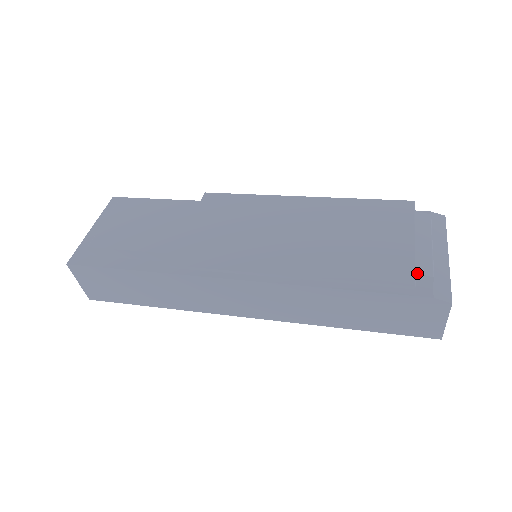
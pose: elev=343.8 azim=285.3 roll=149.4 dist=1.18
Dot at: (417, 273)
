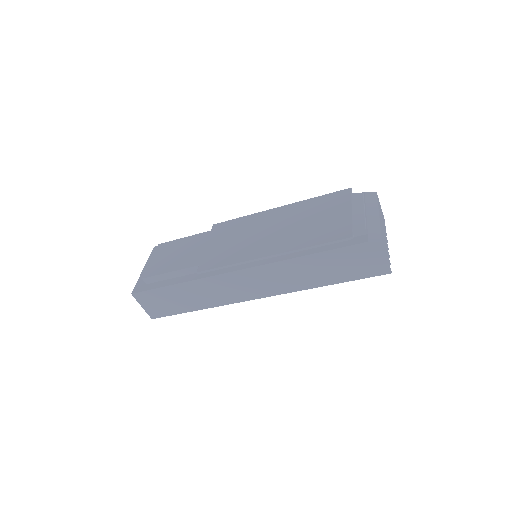
Dot at: (354, 229)
